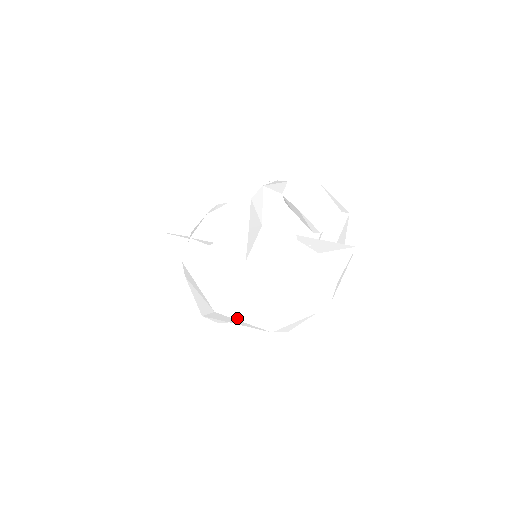
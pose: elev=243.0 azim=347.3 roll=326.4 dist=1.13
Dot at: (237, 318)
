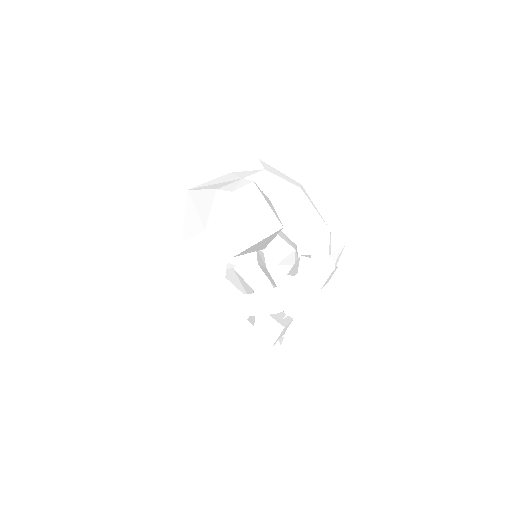
Dot at: (187, 206)
